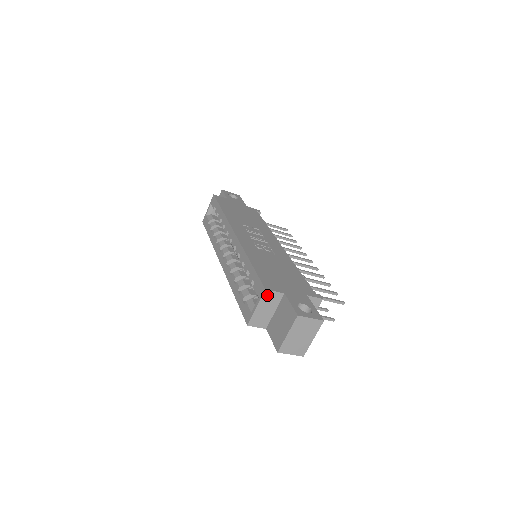
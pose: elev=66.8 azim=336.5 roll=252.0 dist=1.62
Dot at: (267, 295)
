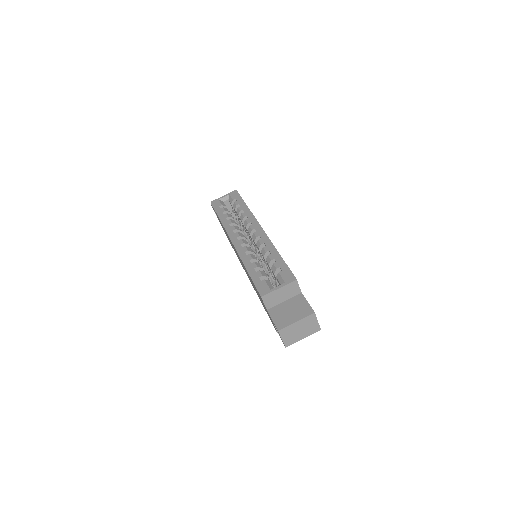
Dot at: (293, 285)
